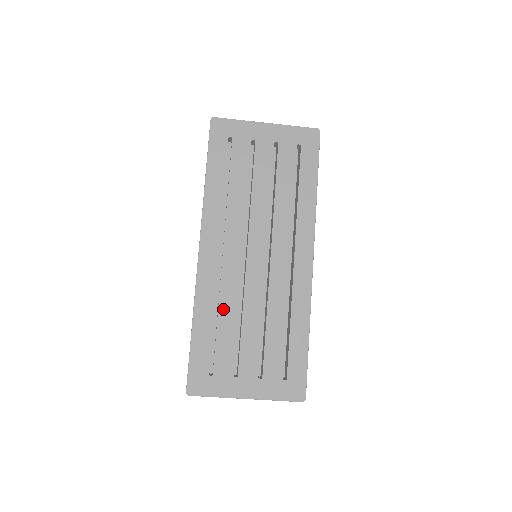
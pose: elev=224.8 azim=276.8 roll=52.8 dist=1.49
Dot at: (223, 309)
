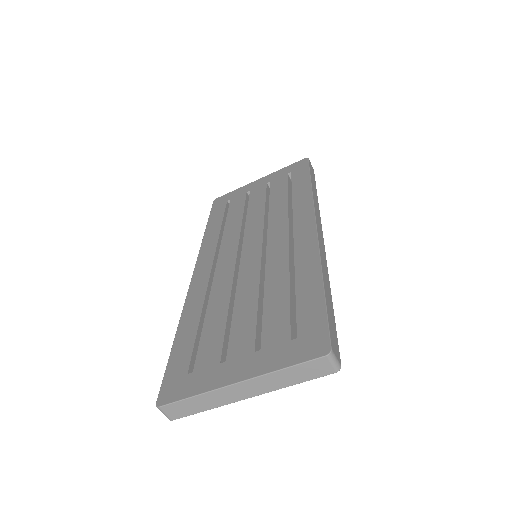
Dot at: (213, 304)
